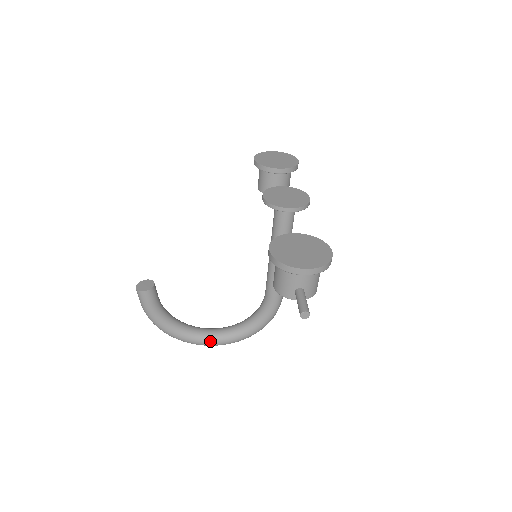
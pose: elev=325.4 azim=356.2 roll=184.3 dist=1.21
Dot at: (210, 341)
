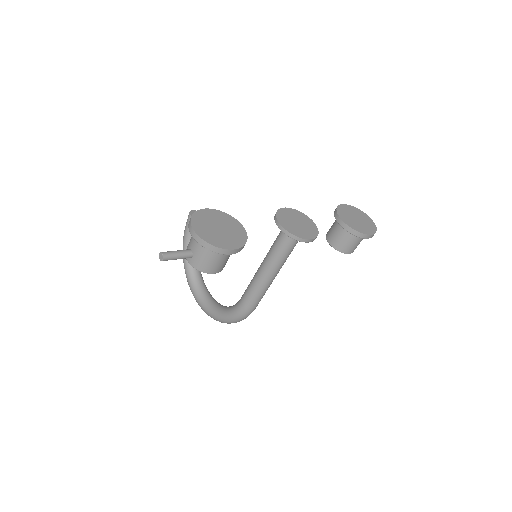
Dot at: (196, 294)
